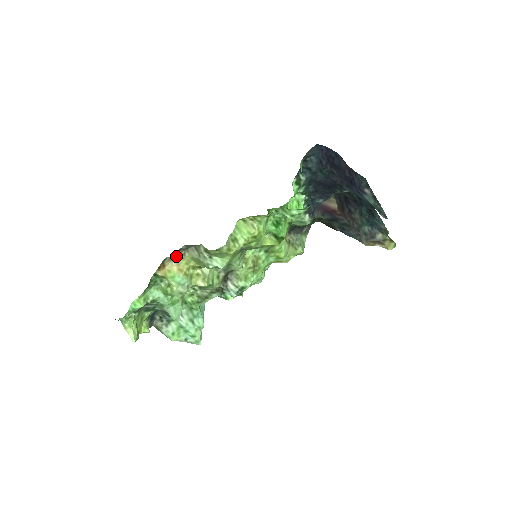
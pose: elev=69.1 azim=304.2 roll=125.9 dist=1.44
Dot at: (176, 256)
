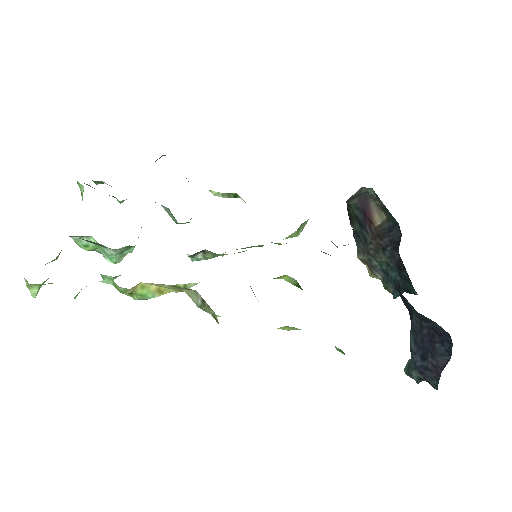
Dot at: (167, 285)
